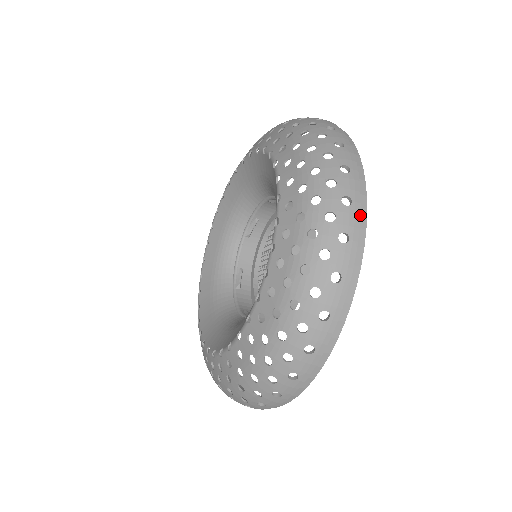
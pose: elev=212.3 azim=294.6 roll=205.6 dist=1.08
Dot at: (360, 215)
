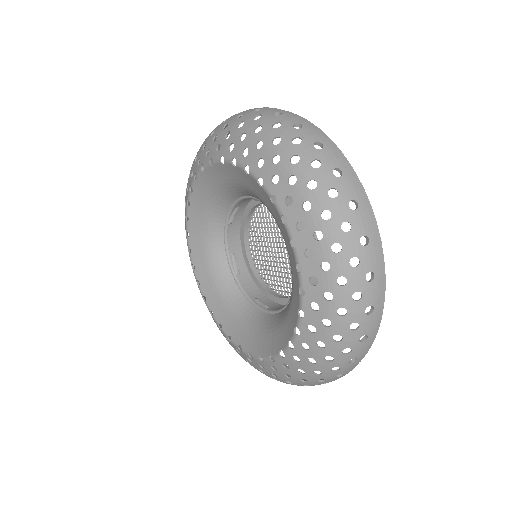
Dot at: (377, 247)
